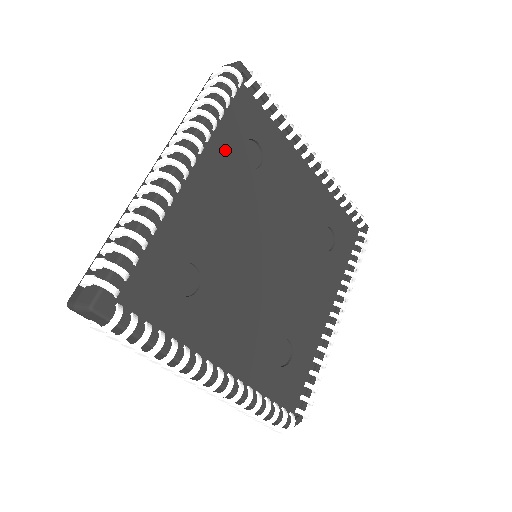
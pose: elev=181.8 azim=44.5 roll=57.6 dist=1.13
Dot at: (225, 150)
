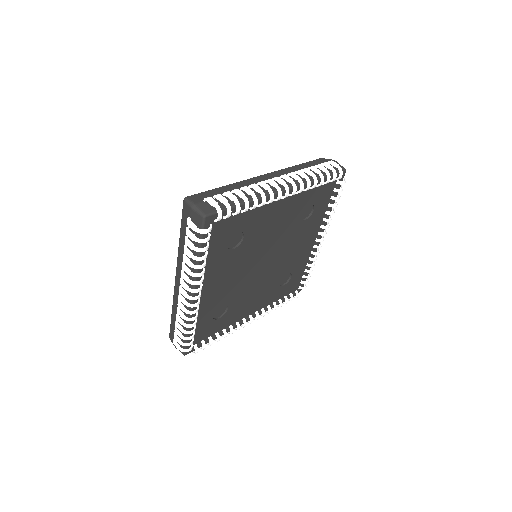
Dot at: (216, 259)
